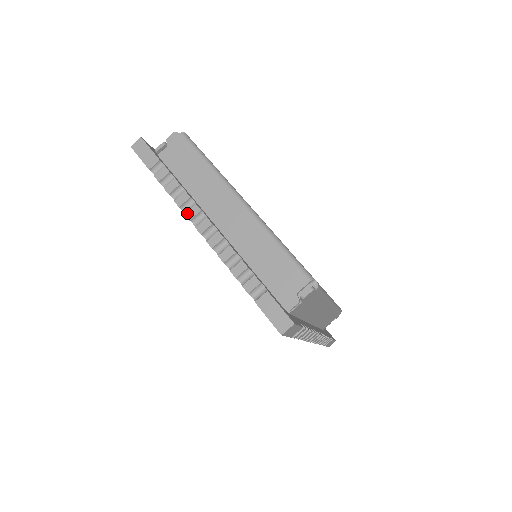
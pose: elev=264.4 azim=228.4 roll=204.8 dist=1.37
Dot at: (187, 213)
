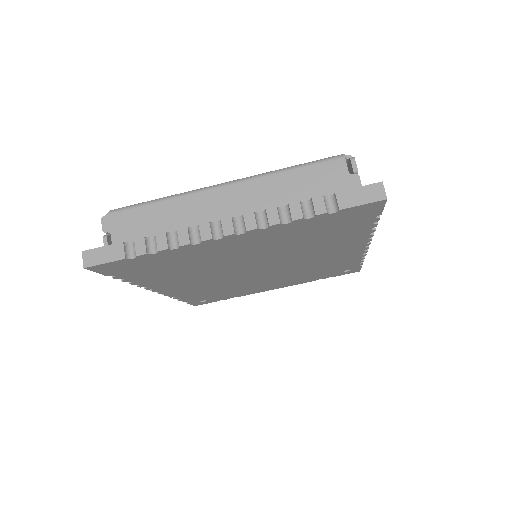
Dot at: (202, 238)
